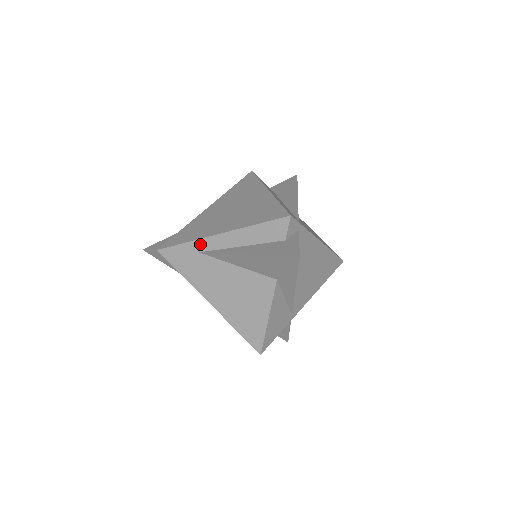
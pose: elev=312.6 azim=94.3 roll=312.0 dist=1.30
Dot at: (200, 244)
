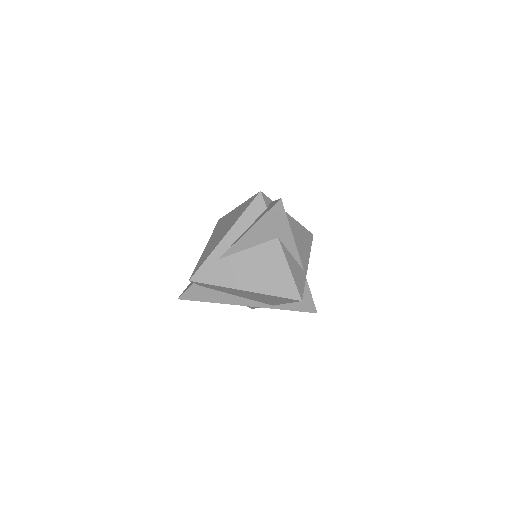
Dot at: (216, 253)
